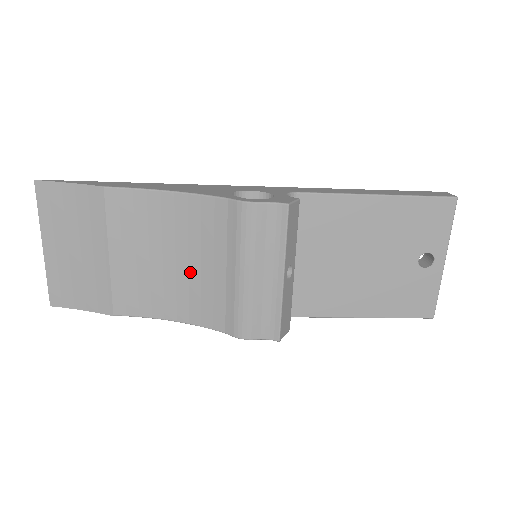
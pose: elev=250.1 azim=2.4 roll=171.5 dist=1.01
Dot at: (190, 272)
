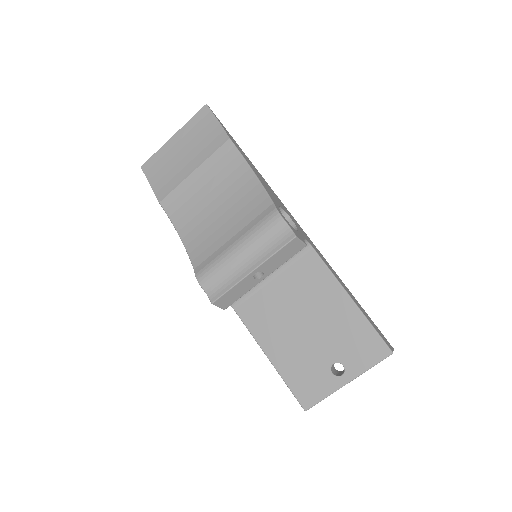
Dot at: (216, 221)
